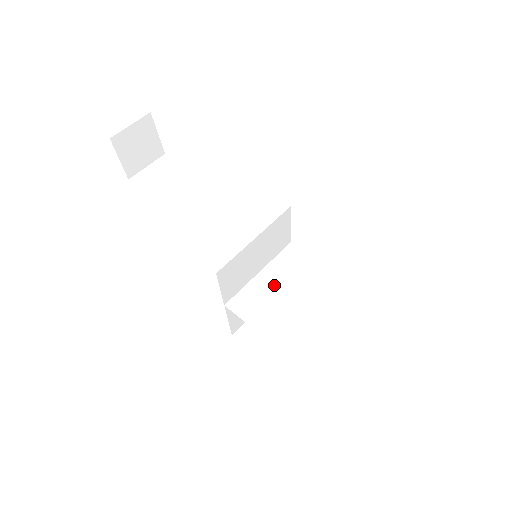
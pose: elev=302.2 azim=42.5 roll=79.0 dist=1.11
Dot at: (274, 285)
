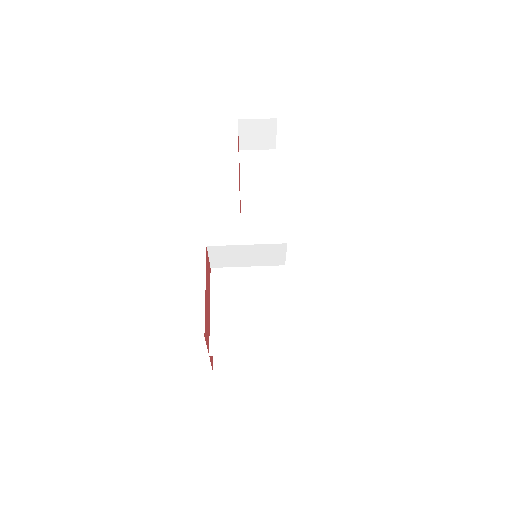
Dot at: (247, 281)
